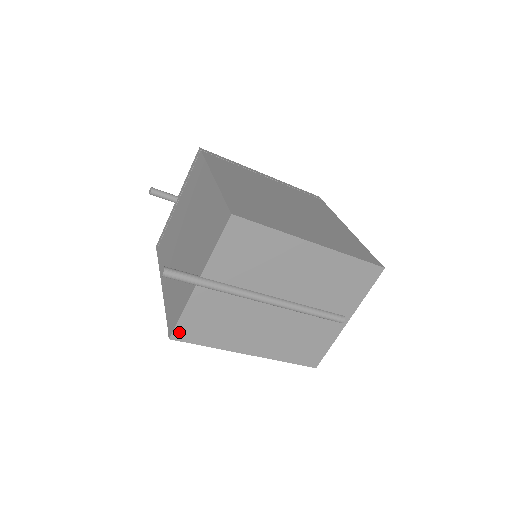
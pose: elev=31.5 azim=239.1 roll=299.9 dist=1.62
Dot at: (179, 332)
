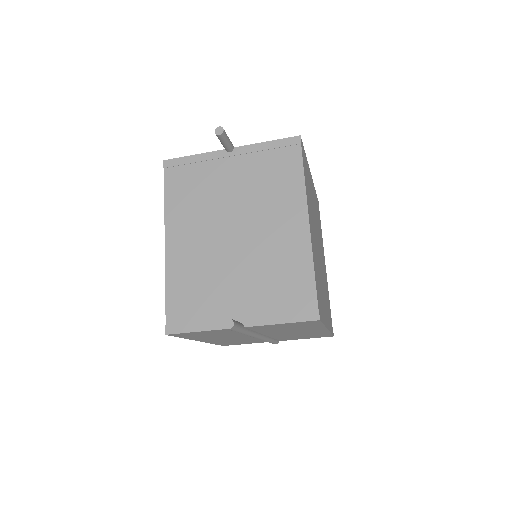
Dot at: (179, 334)
